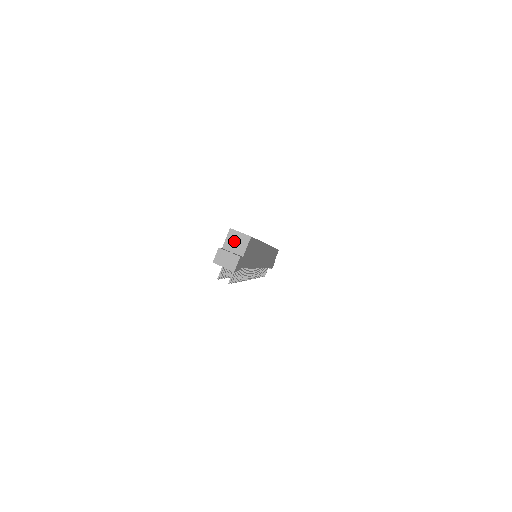
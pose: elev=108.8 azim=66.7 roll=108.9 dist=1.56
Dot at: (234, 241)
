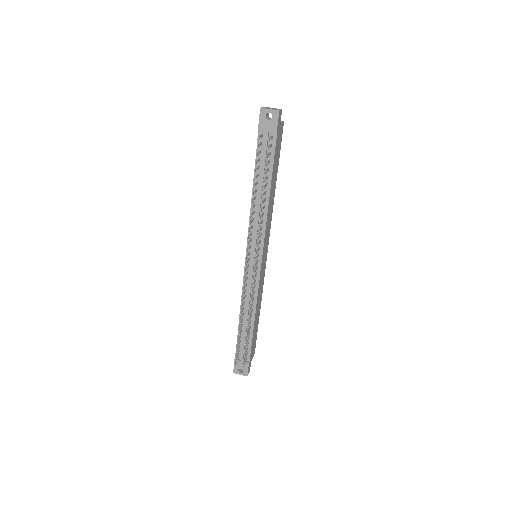
Dot at: occluded
